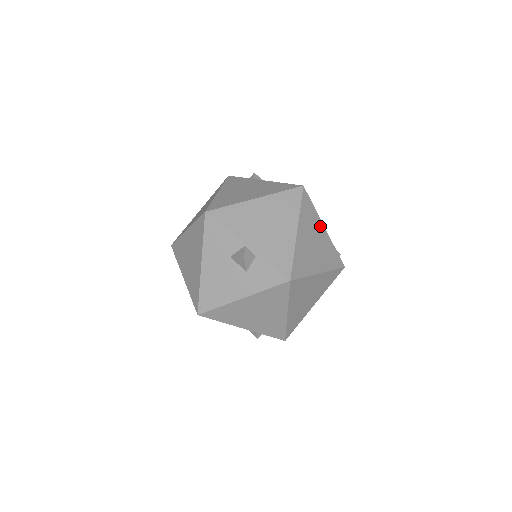
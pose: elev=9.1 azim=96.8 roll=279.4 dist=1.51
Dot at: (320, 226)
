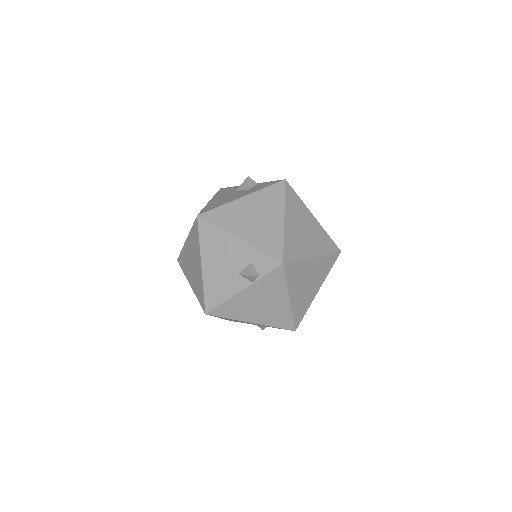
Dot at: occluded
